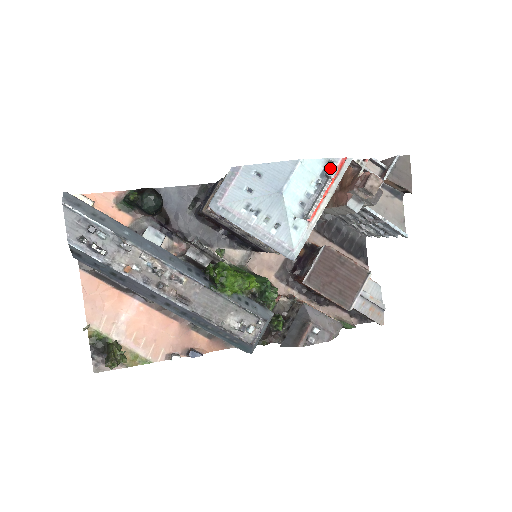
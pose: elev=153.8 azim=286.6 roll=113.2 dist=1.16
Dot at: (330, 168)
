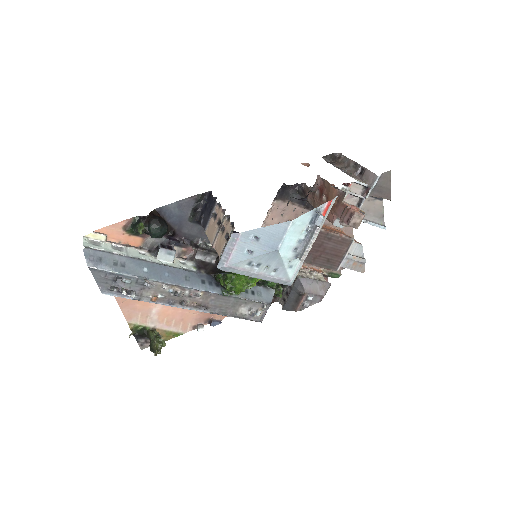
Dot at: (318, 219)
